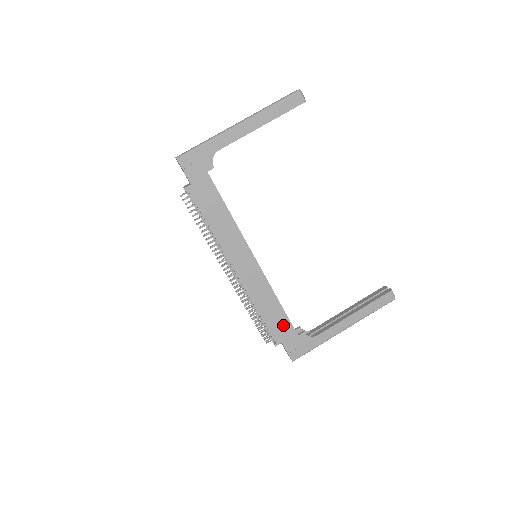
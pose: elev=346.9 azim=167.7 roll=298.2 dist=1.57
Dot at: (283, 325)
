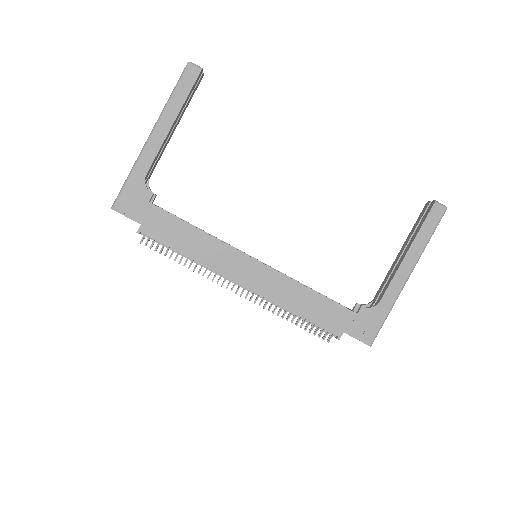
Dot at: (332, 312)
